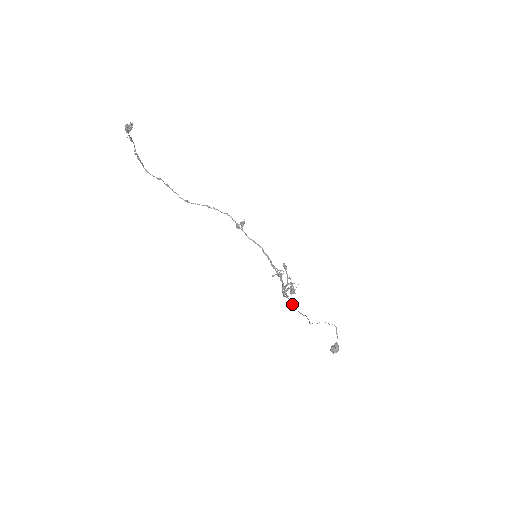
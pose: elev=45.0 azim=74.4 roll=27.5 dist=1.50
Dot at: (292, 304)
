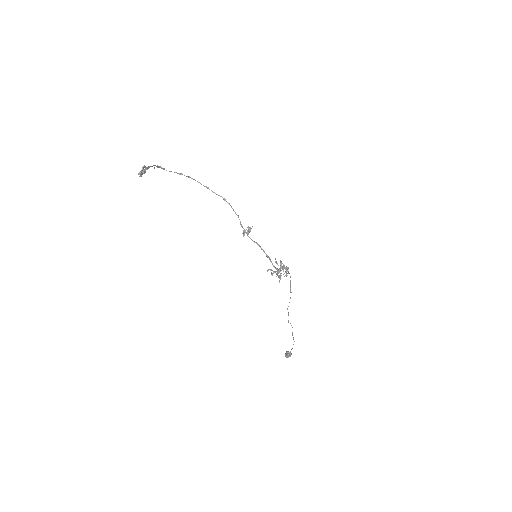
Dot at: occluded
